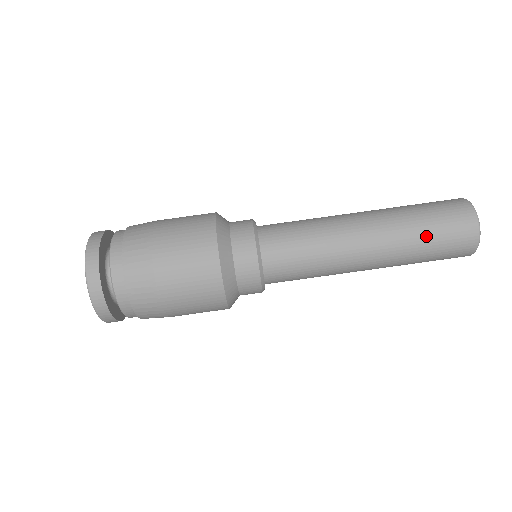
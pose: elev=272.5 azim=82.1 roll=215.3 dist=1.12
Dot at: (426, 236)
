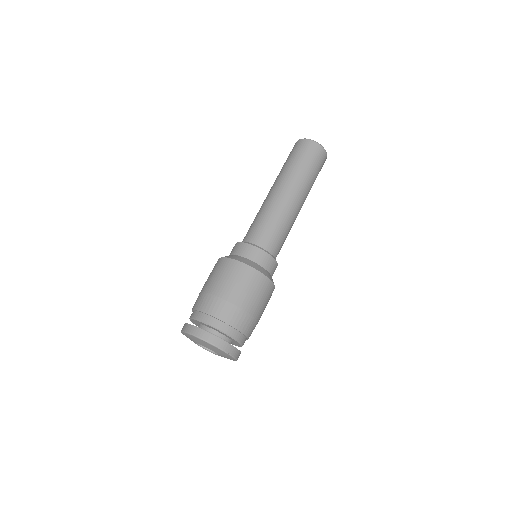
Dot at: (302, 165)
